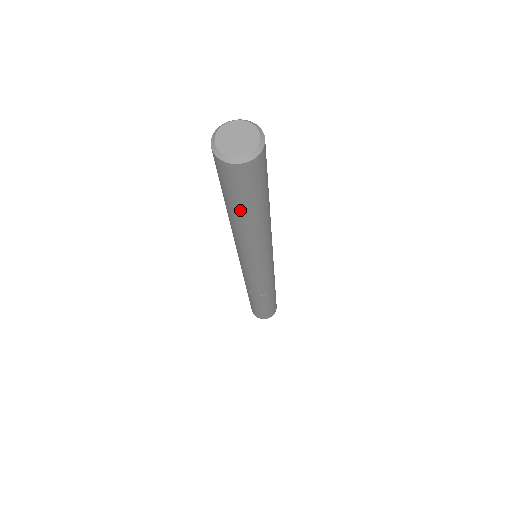
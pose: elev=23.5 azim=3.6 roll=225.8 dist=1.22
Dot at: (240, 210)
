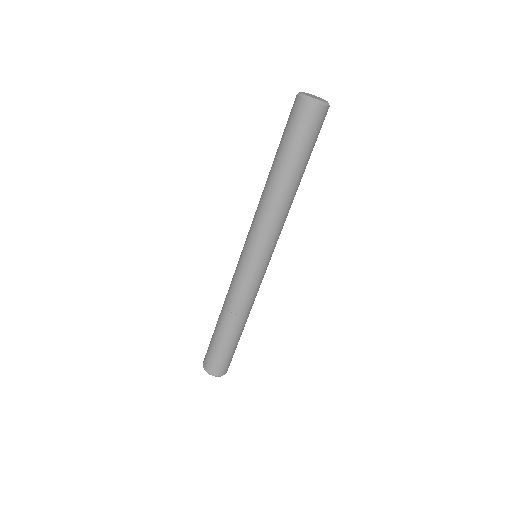
Dot at: (278, 152)
